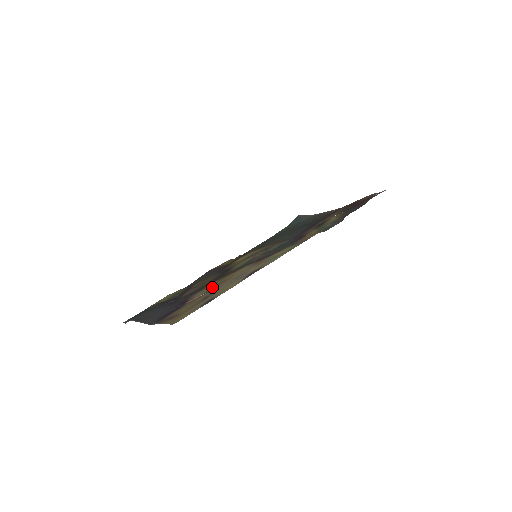
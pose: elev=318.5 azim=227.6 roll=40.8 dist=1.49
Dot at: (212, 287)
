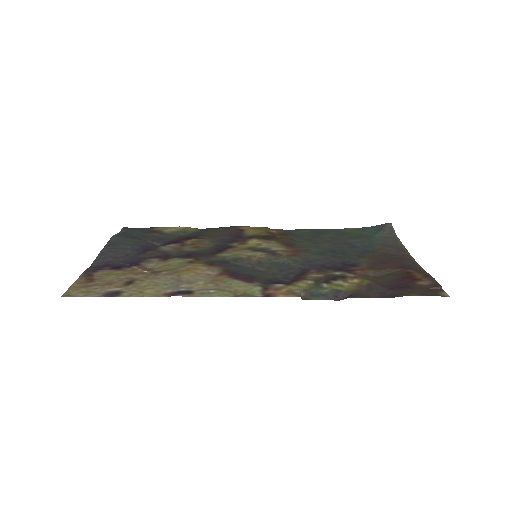
Dot at: (165, 268)
